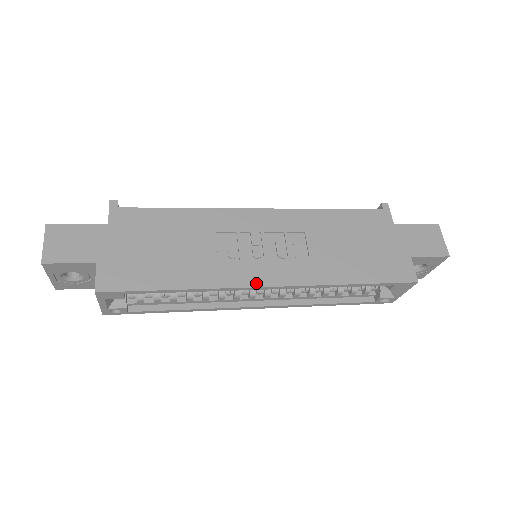
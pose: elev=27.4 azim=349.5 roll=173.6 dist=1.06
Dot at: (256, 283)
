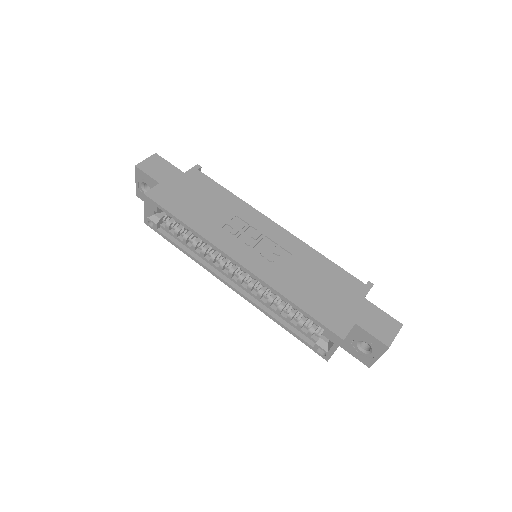
Dot at: (231, 254)
